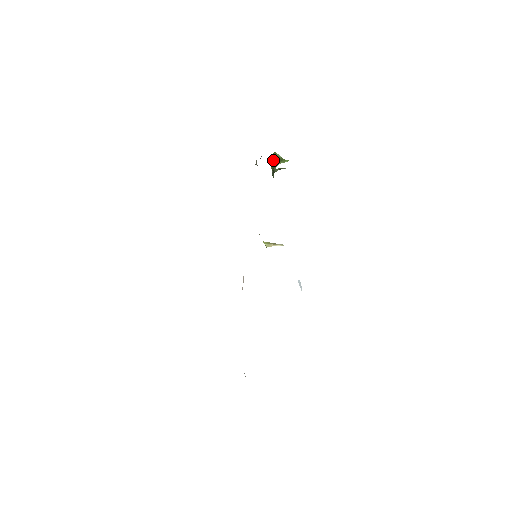
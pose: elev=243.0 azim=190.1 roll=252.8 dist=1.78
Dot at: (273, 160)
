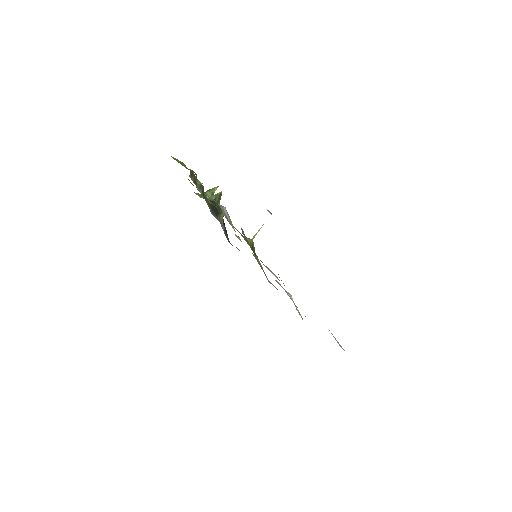
Dot at: (202, 196)
